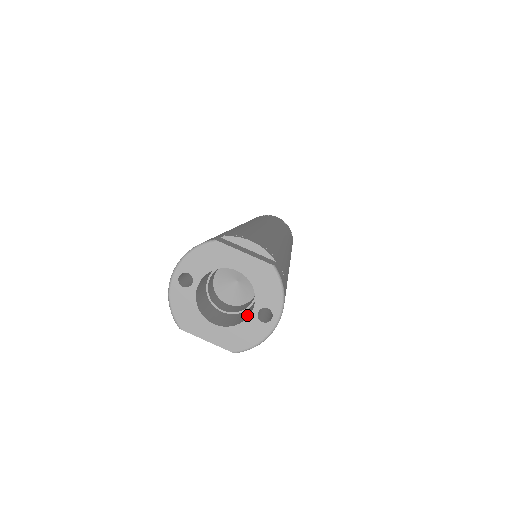
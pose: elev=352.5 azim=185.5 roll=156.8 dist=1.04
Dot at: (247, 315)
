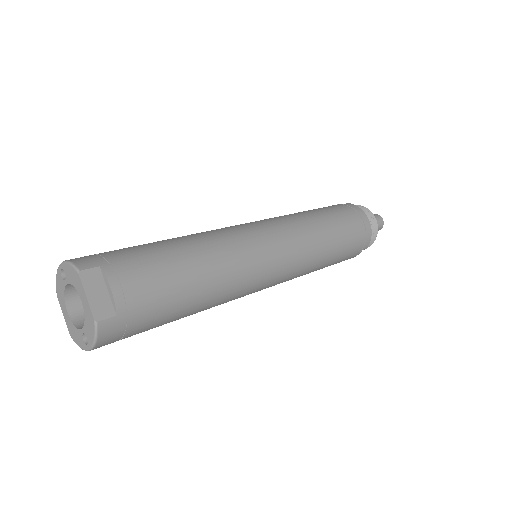
Dot at: occluded
